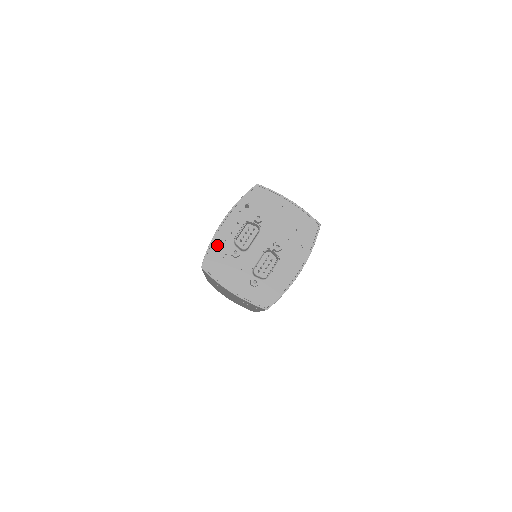
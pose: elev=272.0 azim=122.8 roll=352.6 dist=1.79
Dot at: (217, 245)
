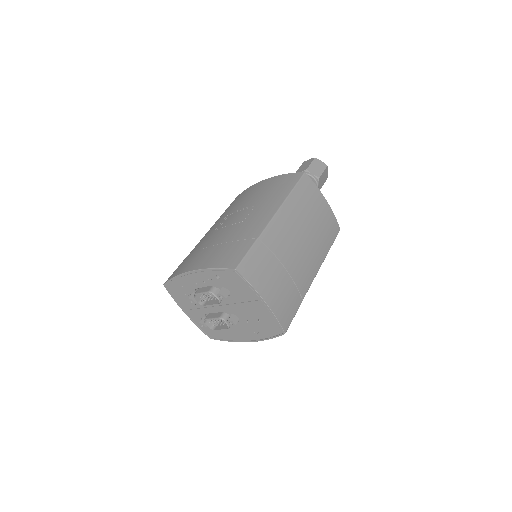
Dot at: (181, 282)
